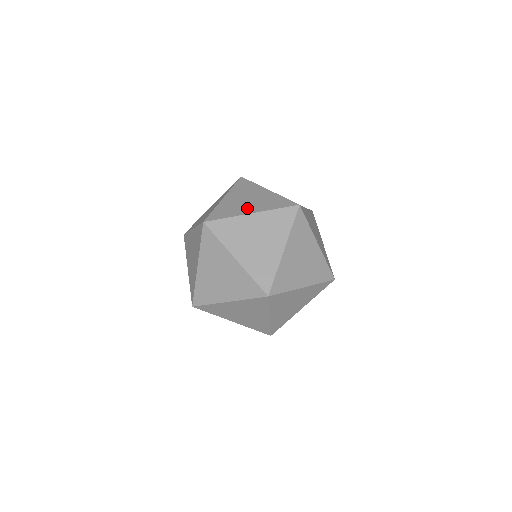
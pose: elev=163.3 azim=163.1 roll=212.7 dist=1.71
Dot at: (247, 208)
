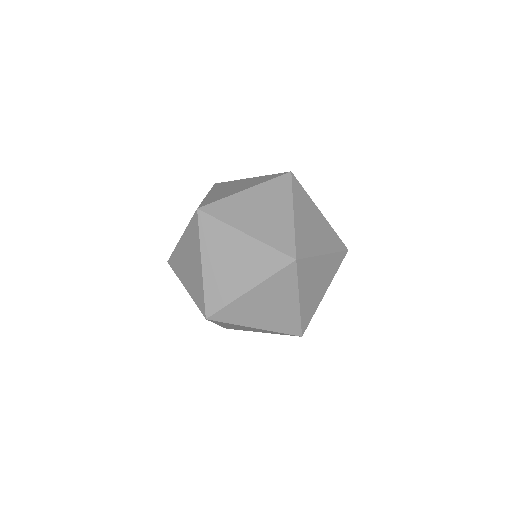
Dot at: (249, 223)
